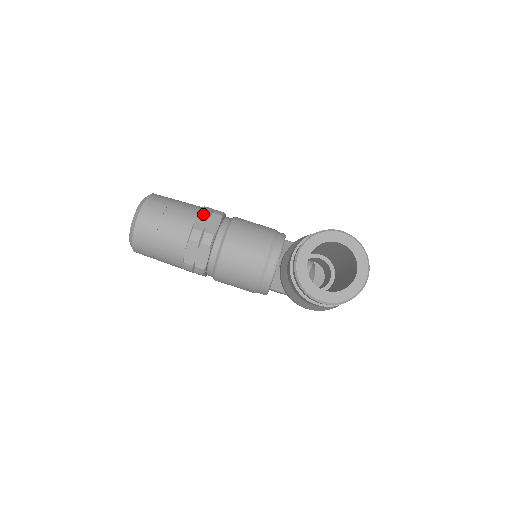
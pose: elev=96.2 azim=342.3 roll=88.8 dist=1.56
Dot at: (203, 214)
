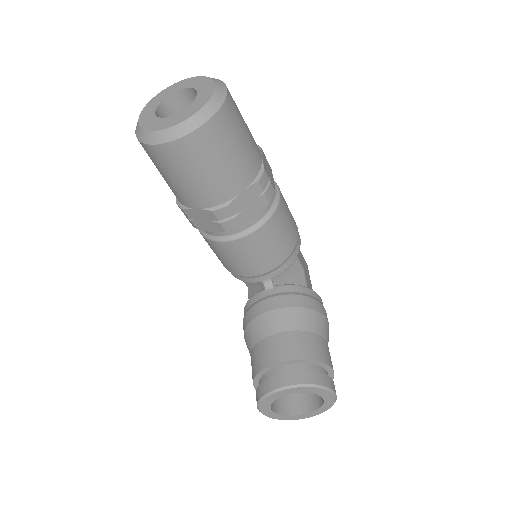
Dot at: (254, 190)
